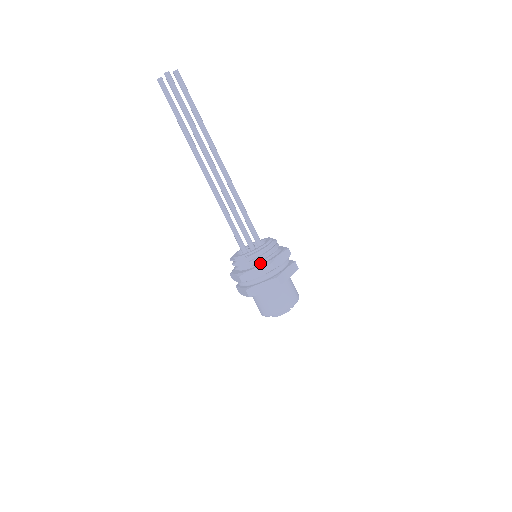
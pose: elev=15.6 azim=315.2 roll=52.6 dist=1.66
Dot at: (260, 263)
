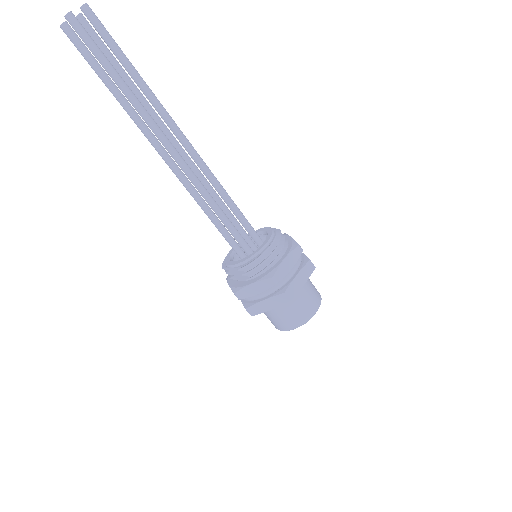
Dot at: (259, 274)
